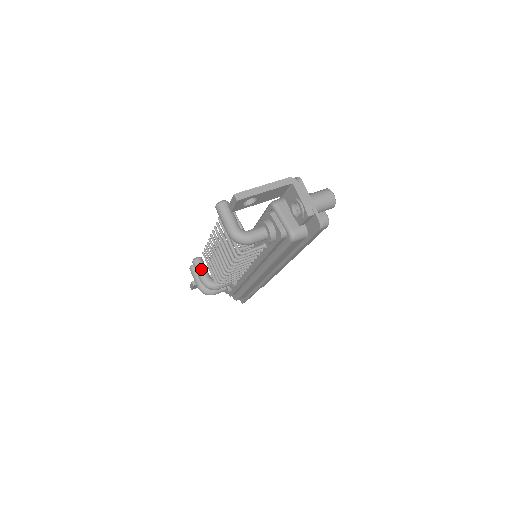
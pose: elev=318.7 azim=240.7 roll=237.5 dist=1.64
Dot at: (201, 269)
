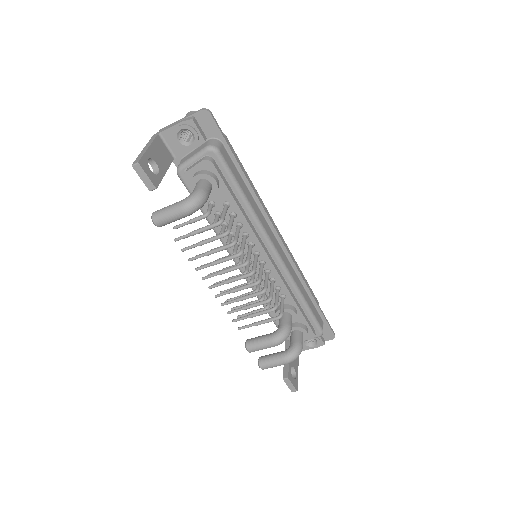
Dot at: (259, 340)
